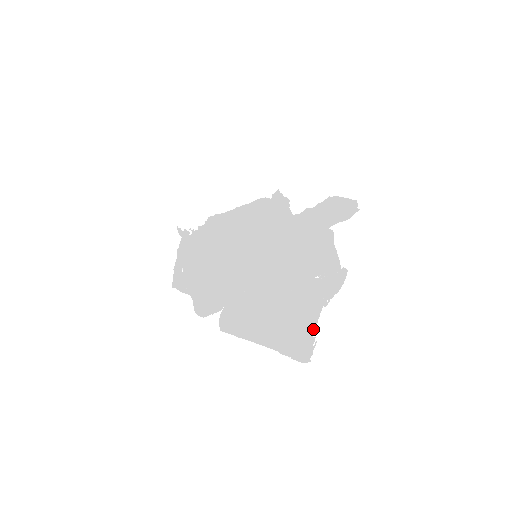
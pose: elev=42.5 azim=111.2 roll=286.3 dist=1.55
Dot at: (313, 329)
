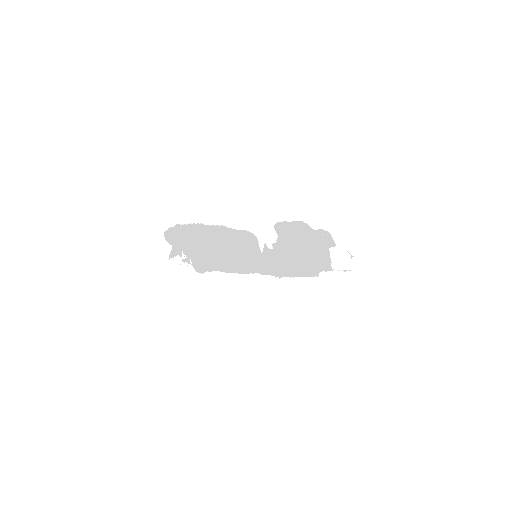
Dot at: occluded
